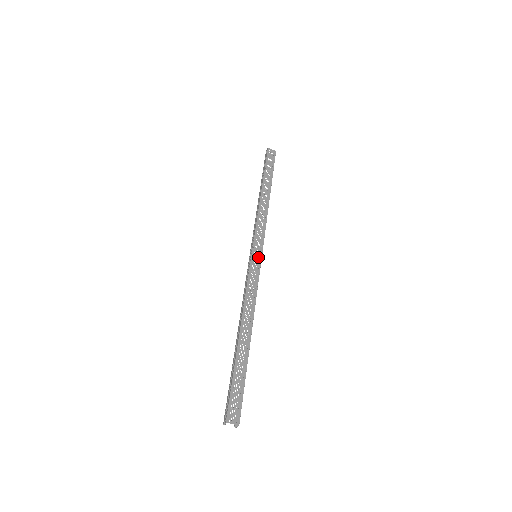
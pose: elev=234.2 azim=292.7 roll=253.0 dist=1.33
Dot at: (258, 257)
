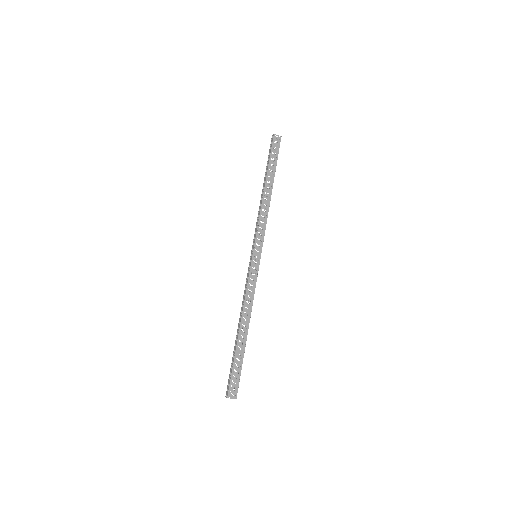
Dot at: (258, 258)
